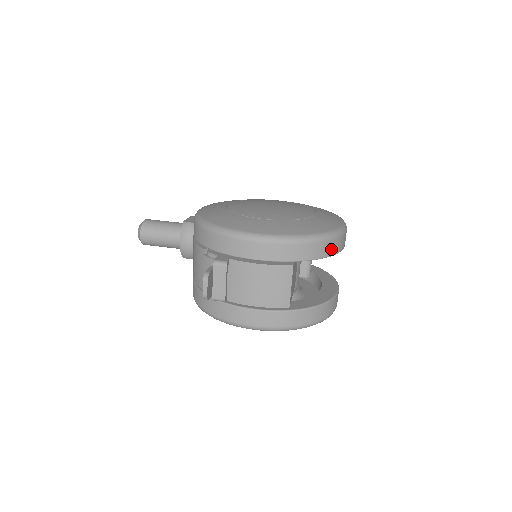
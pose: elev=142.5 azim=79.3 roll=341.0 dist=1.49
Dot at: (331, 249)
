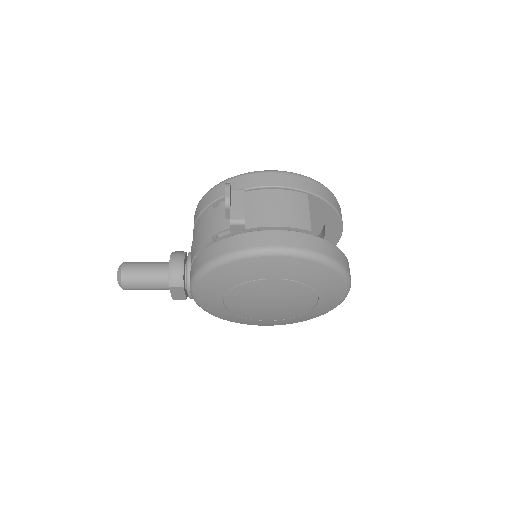
Dot at: (335, 204)
